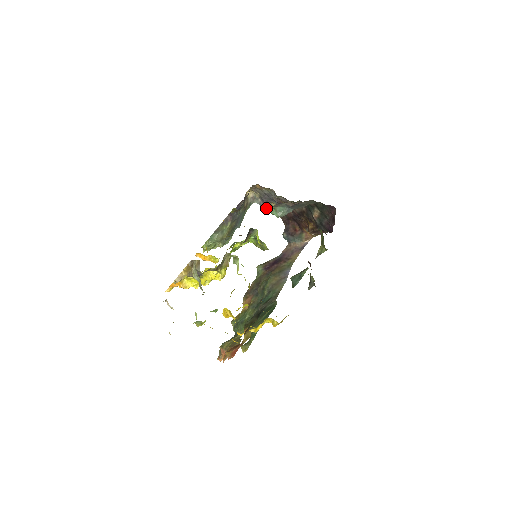
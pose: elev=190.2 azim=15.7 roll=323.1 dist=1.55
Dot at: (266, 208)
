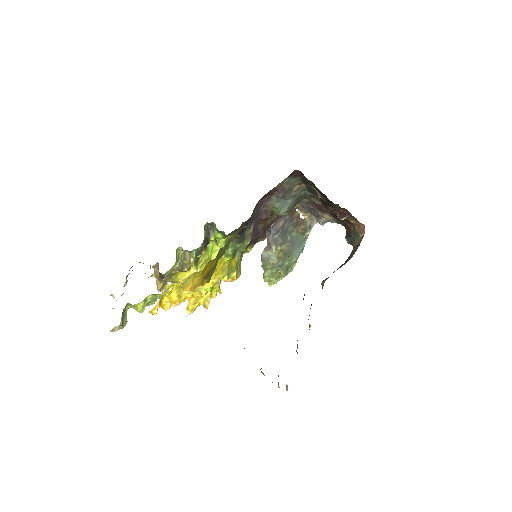
Dot at: (269, 211)
